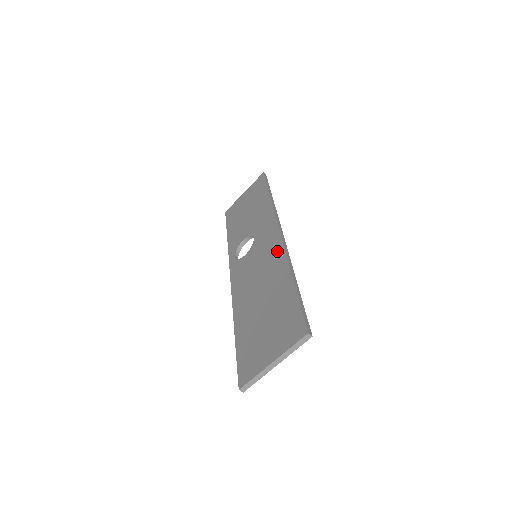
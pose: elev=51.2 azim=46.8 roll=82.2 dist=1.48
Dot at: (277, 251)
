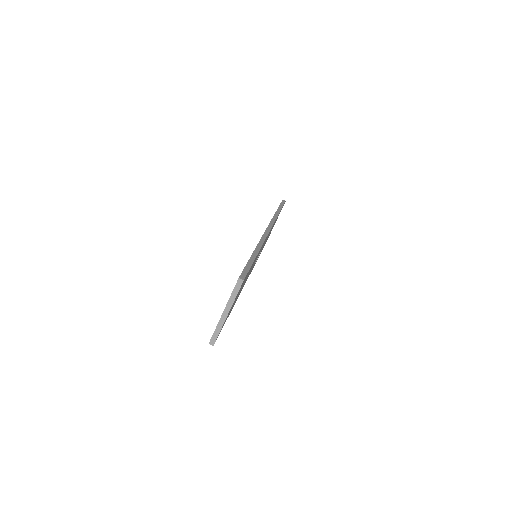
Dot at: occluded
